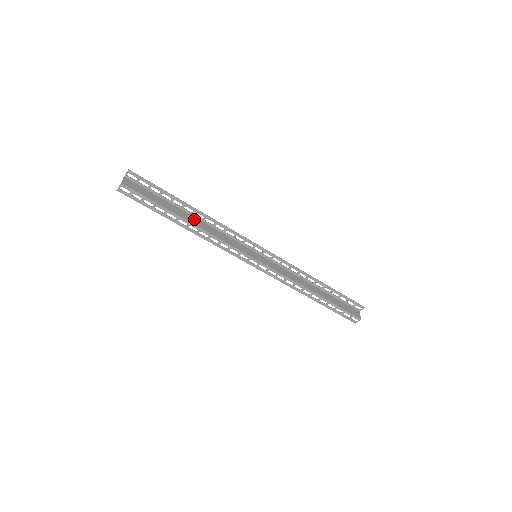
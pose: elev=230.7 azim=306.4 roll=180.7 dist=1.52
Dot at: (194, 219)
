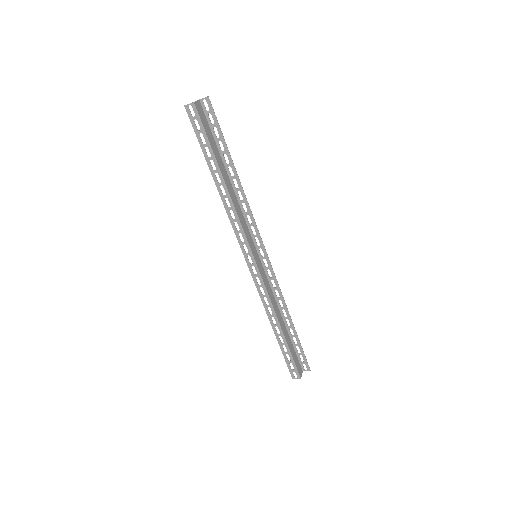
Dot at: (229, 183)
